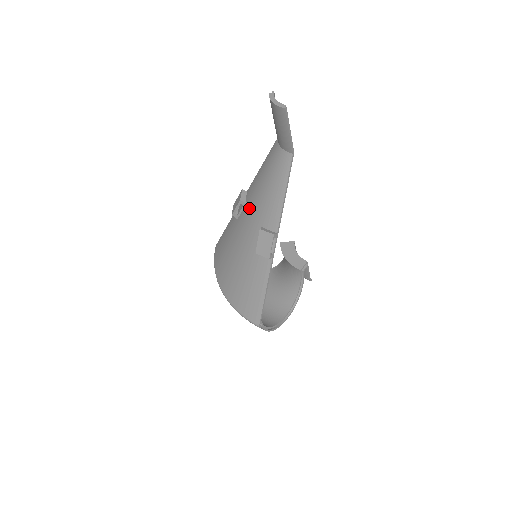
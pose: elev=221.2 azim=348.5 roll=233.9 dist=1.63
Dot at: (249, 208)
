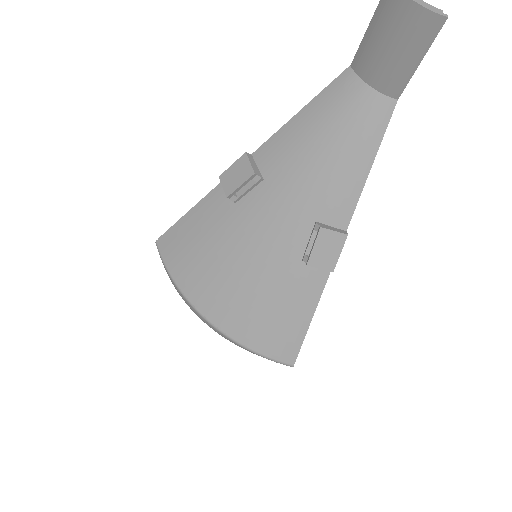
Dot at: (276, 188)
